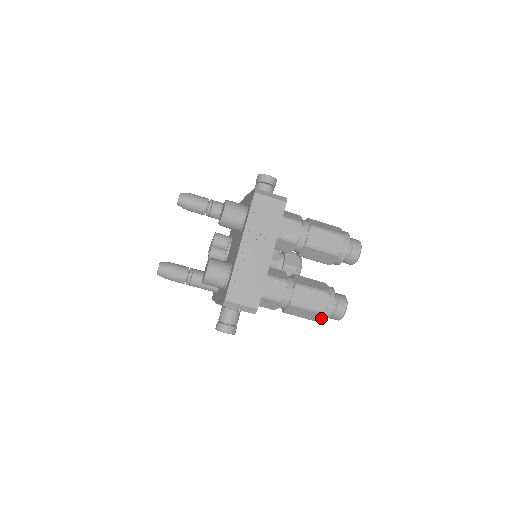
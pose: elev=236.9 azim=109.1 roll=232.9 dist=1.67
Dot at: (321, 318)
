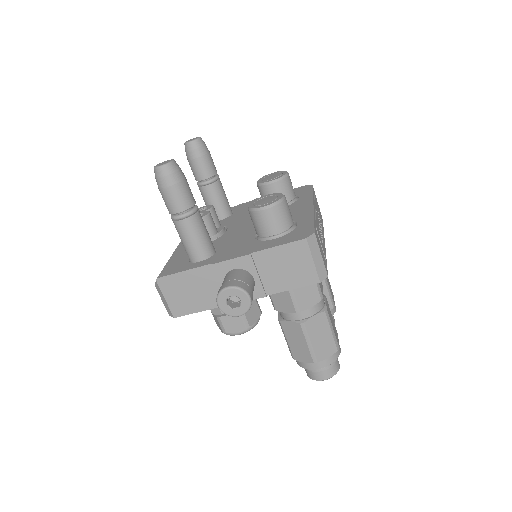
Dot at: (327, 358)
